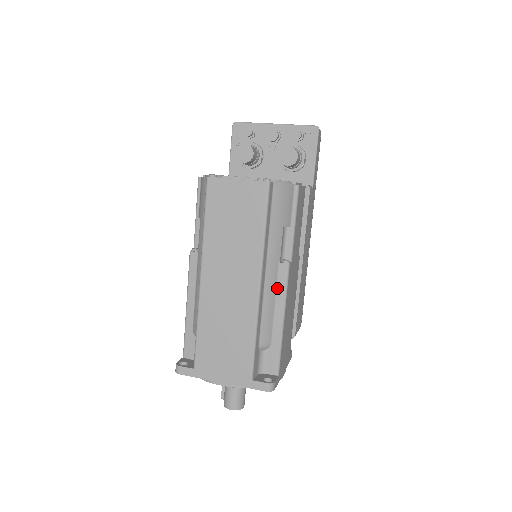
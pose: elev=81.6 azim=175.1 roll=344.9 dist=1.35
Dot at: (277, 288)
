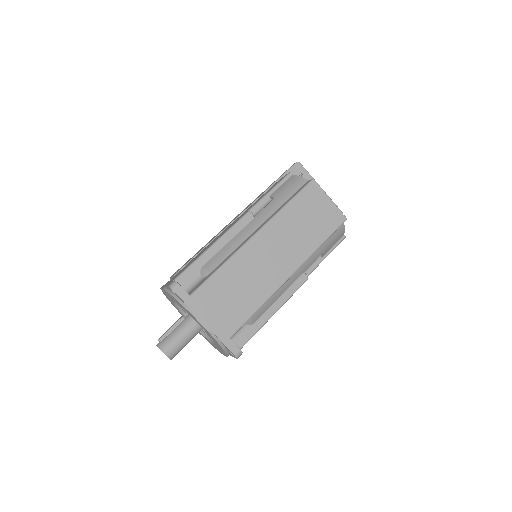
Dot at: (289, 288)
